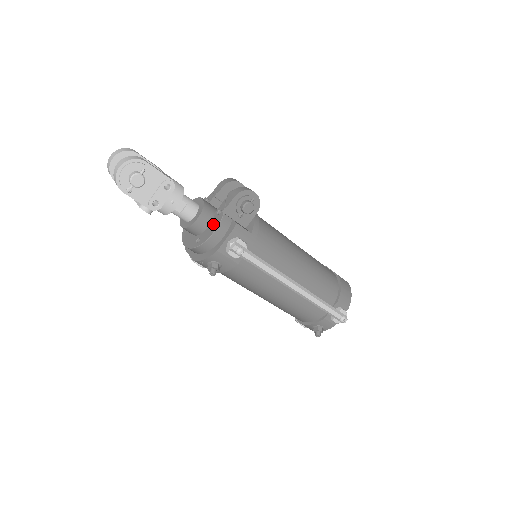
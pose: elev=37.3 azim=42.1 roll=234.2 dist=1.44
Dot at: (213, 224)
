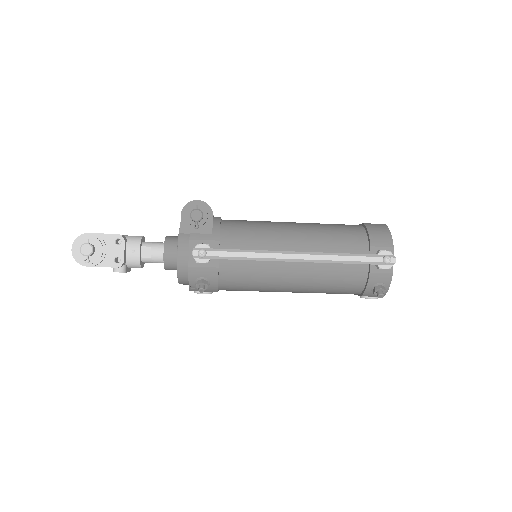
Dot at: occluded
